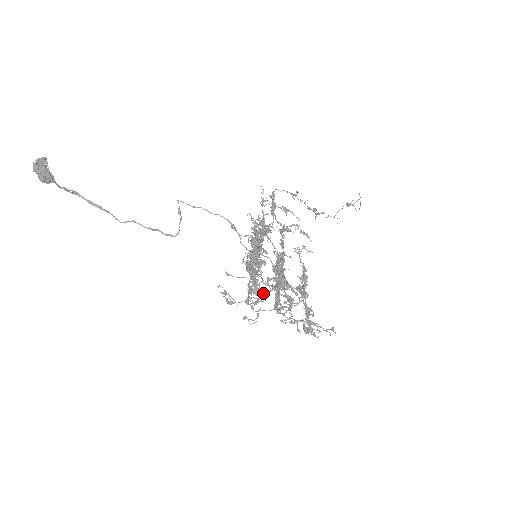
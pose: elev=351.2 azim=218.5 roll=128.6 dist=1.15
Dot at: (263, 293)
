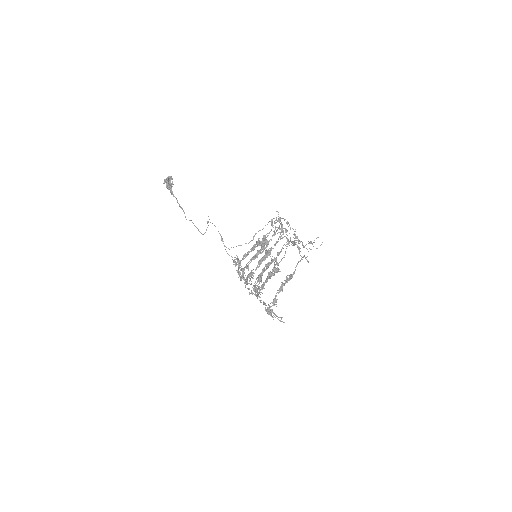
Dot at: occluded
